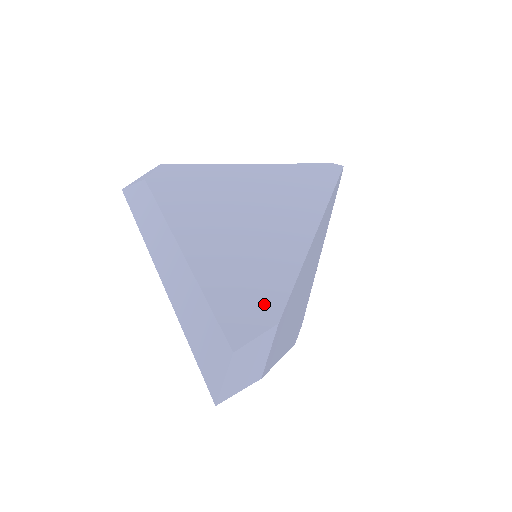
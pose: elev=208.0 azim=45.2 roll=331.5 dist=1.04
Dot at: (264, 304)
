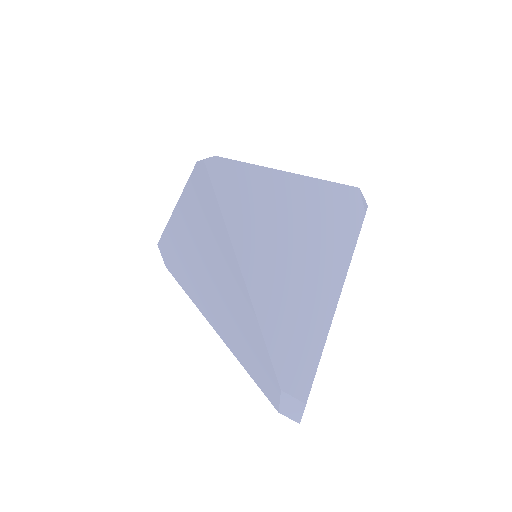
Dot at: (268, 375)
